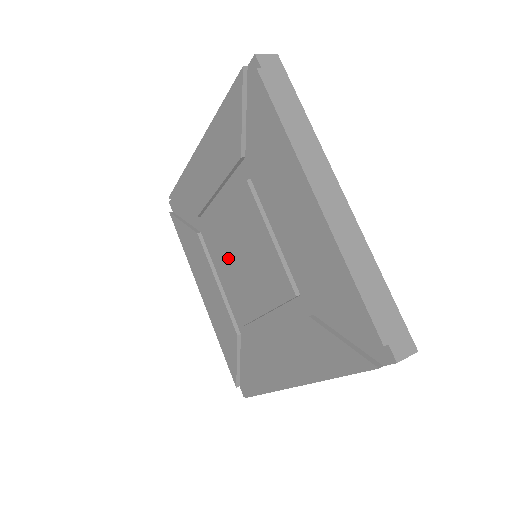
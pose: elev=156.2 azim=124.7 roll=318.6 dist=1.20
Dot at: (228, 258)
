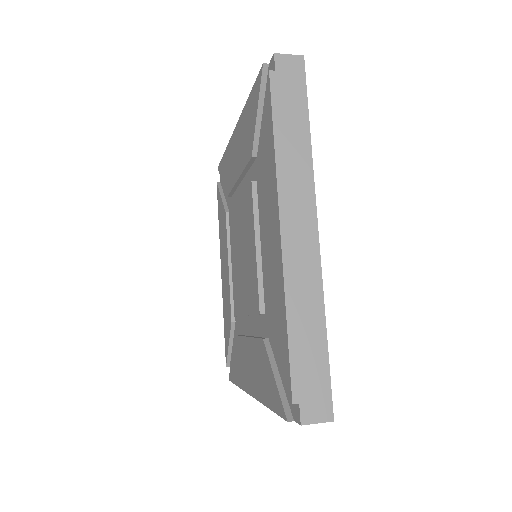
Dot at: (235, 248)
